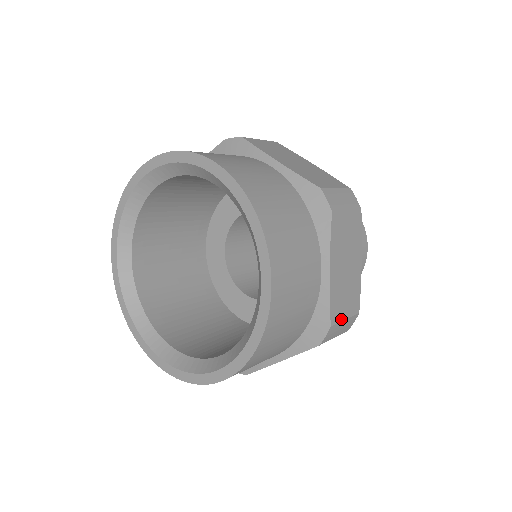
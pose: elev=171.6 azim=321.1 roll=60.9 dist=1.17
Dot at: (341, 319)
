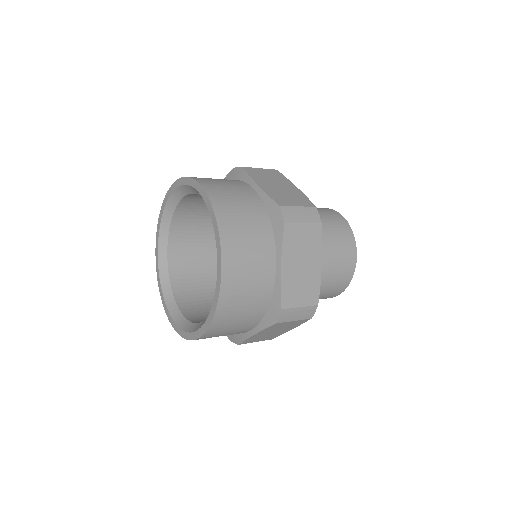
Dot at: (291, 205)
